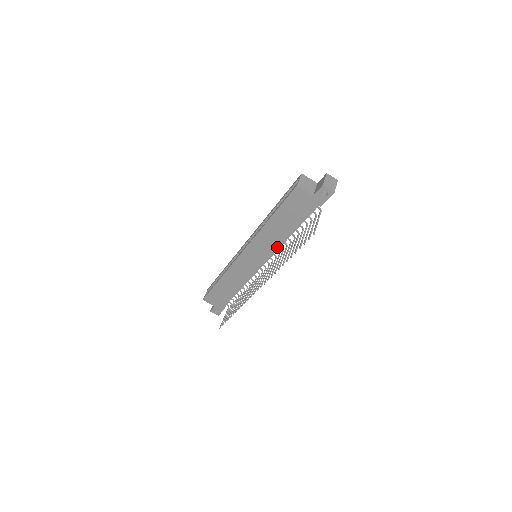
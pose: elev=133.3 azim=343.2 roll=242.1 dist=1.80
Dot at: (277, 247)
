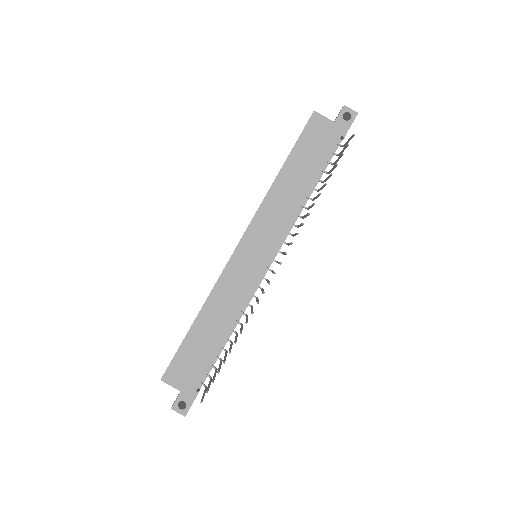
Dot at: (290, 220)
